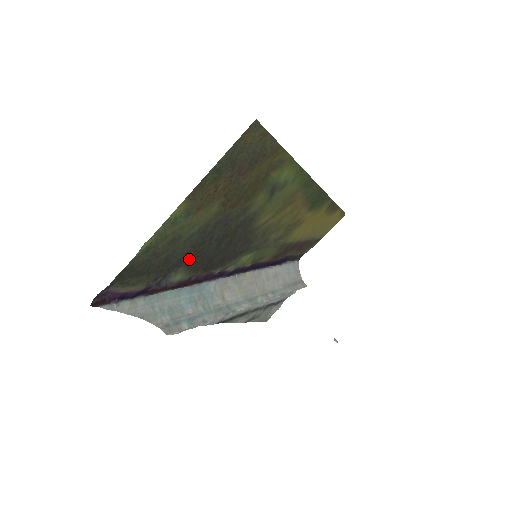
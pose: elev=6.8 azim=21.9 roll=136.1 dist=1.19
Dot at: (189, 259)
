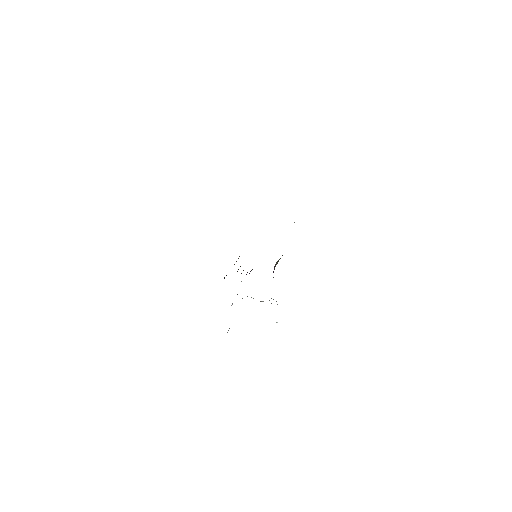
Dot at: occluded
